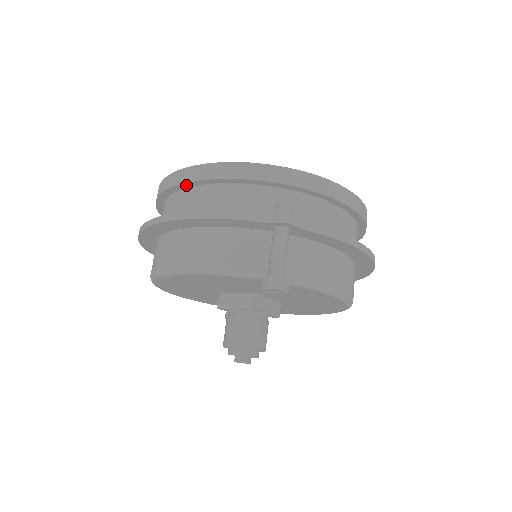
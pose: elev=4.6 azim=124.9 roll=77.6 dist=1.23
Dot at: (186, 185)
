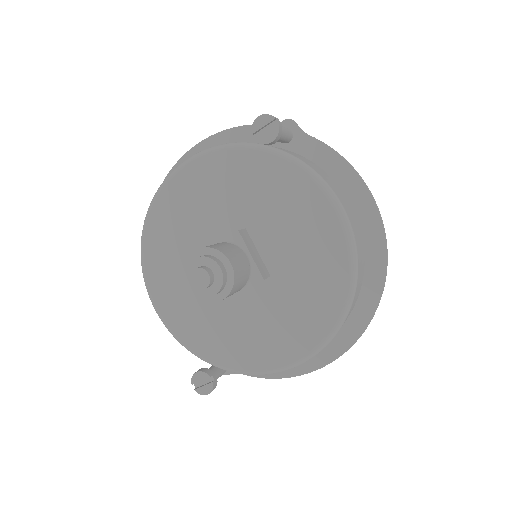
Dot at: occluded
